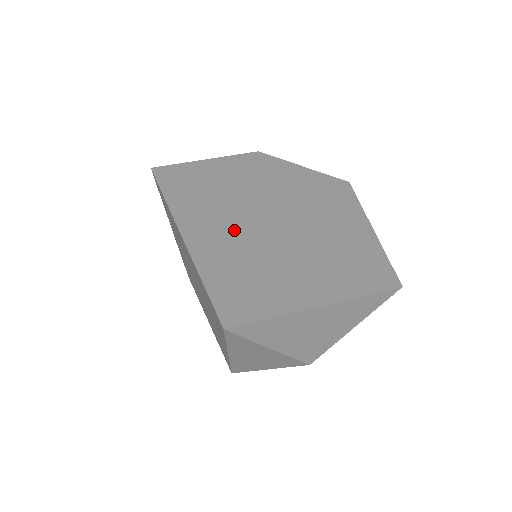
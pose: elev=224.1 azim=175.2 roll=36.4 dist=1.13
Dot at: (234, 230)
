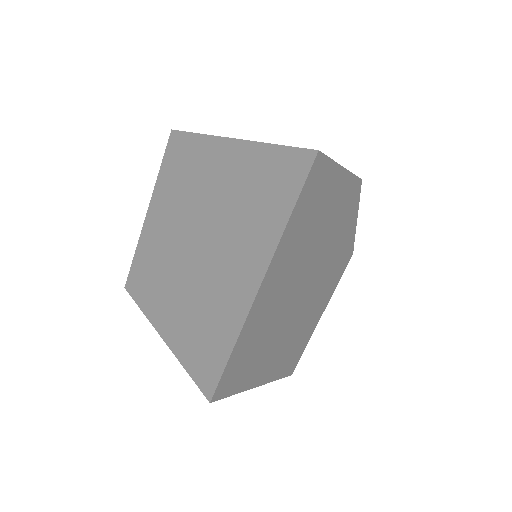
Dot at: (288, 283)
